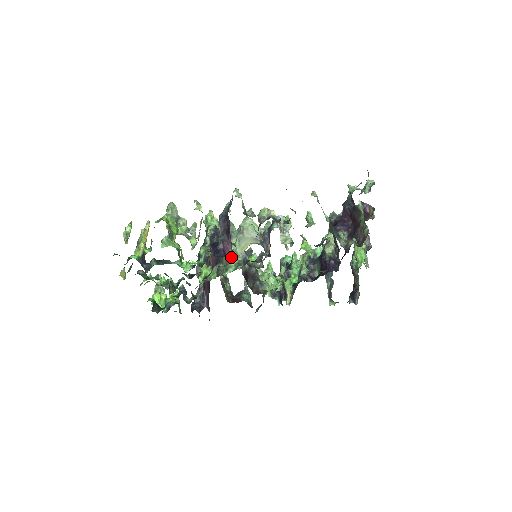
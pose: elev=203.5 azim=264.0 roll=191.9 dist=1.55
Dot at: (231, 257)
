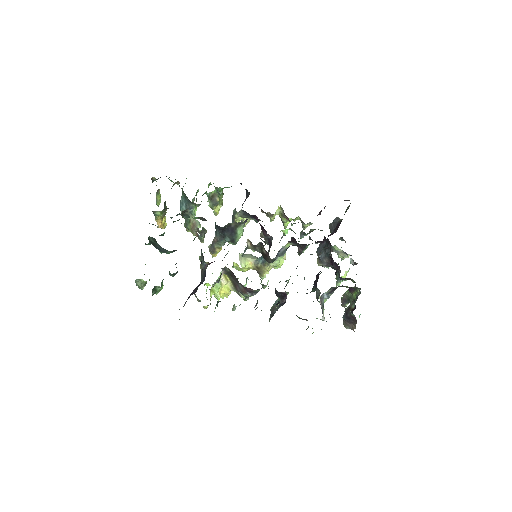
Dot at: occluded
